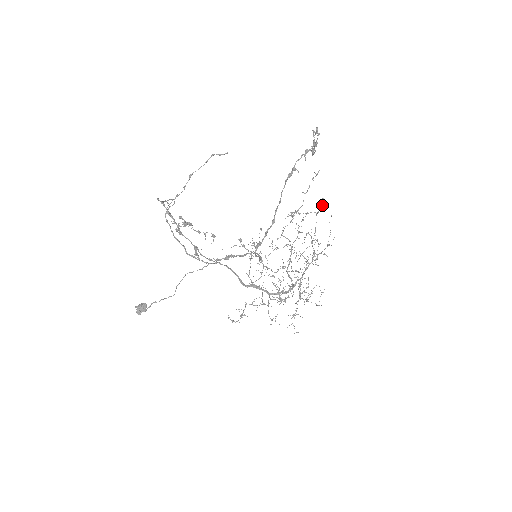
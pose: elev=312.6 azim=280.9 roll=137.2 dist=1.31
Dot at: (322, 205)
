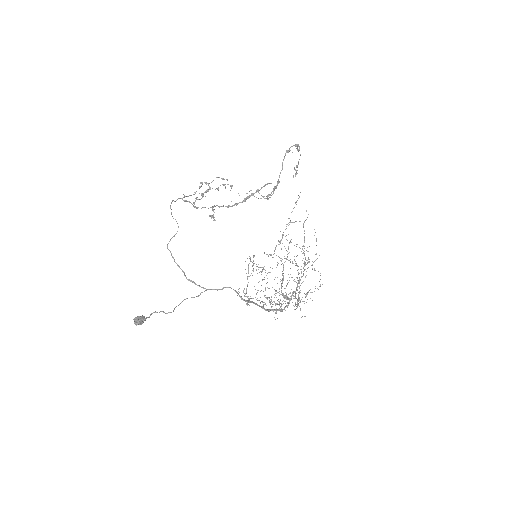
Dot at: occluded
